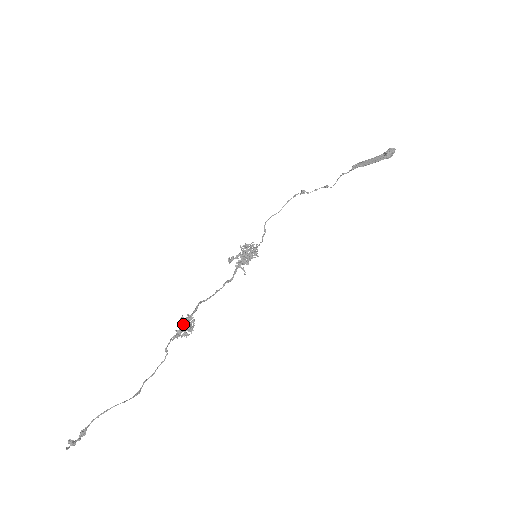
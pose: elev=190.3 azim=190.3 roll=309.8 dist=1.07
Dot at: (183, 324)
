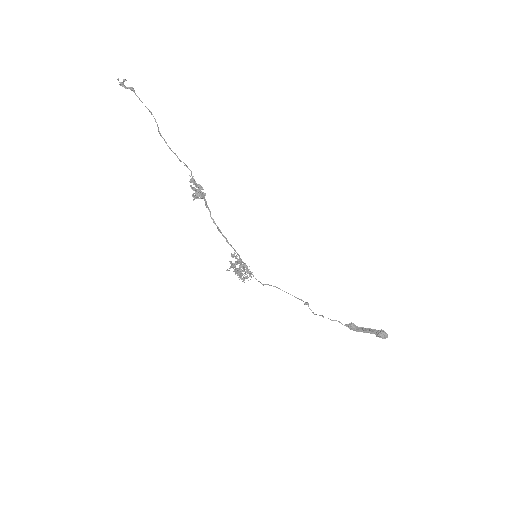
Dot at: (201, 186)
